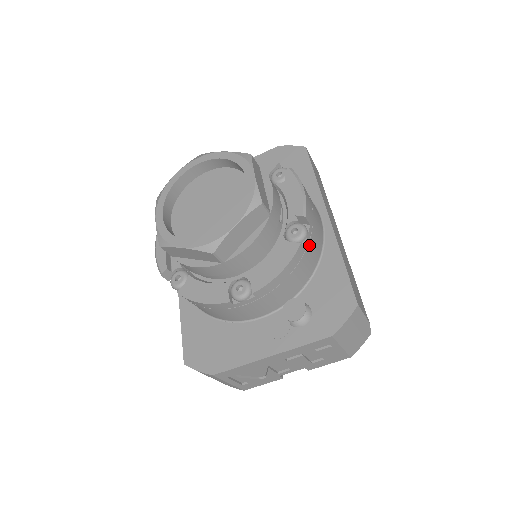
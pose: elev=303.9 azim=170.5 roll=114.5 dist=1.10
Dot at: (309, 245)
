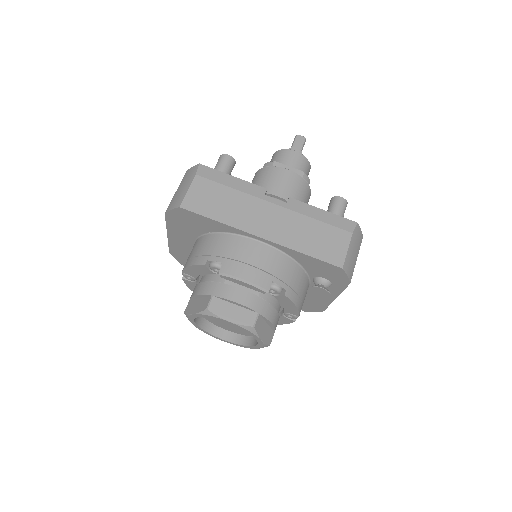
Dot at: (285, 281)
